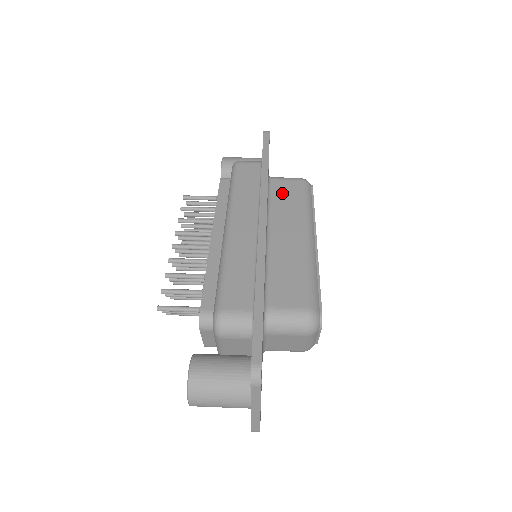
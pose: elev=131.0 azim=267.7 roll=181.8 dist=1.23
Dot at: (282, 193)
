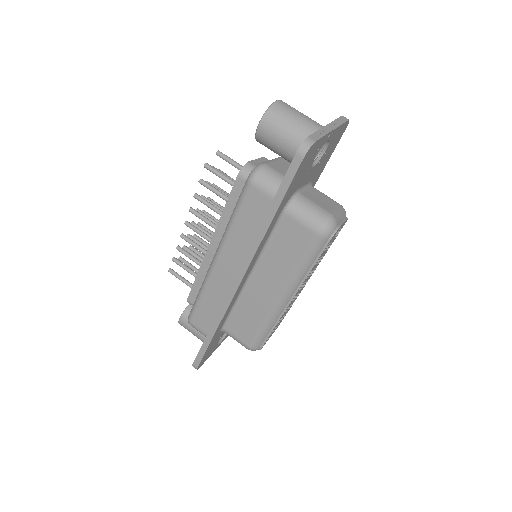
Dot at: (286, 240)
